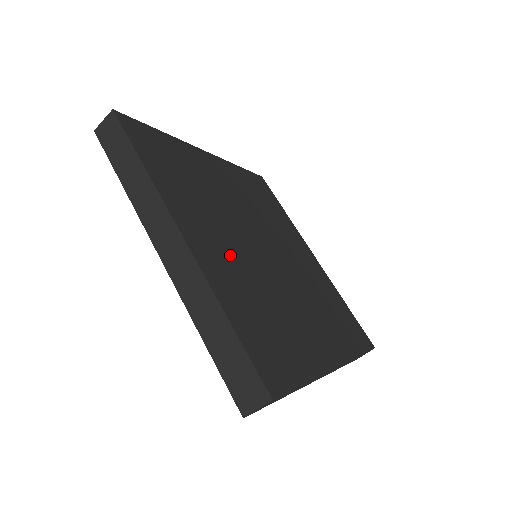
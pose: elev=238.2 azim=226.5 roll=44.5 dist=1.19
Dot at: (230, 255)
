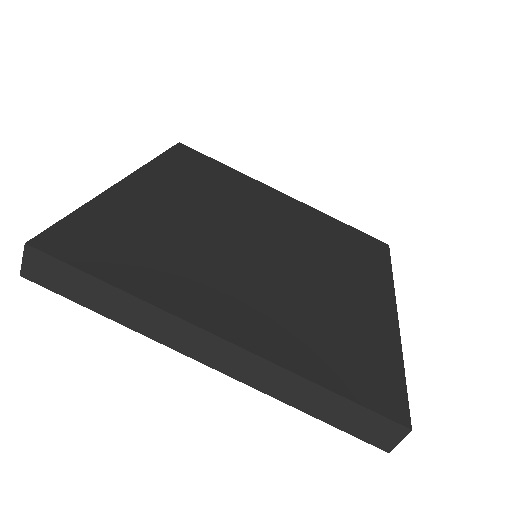
Dot at: (175, 211)
